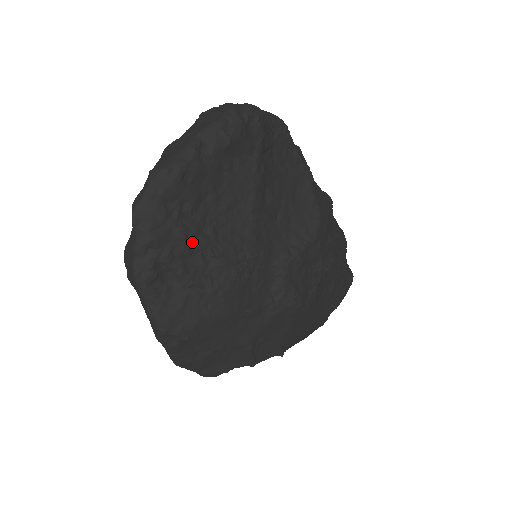
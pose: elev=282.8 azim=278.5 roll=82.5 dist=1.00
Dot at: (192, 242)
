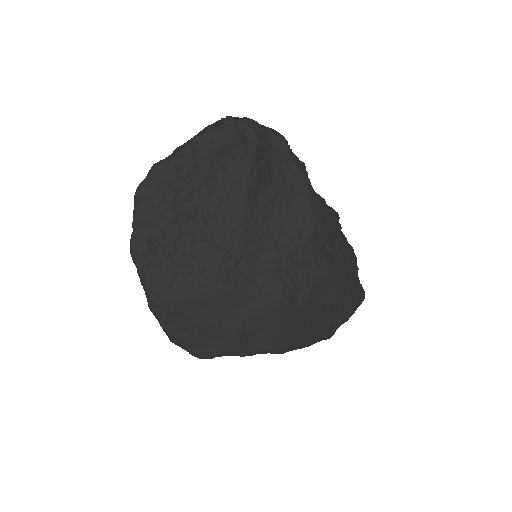
Dot at: (183, 226)
